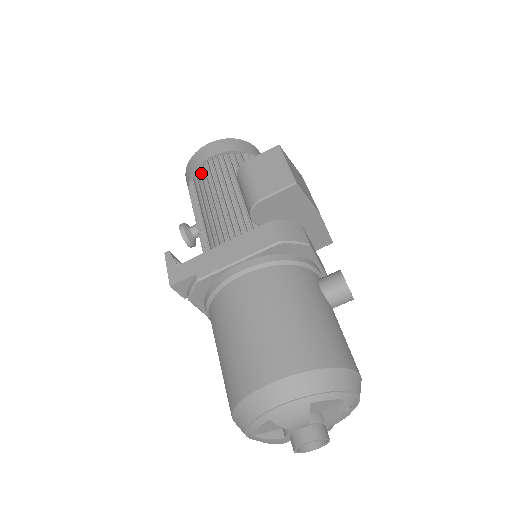
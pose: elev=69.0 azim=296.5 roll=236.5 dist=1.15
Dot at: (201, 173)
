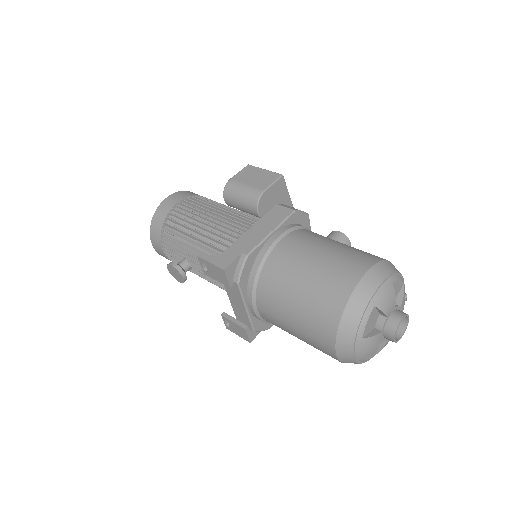
Dot at: (175, 216)
